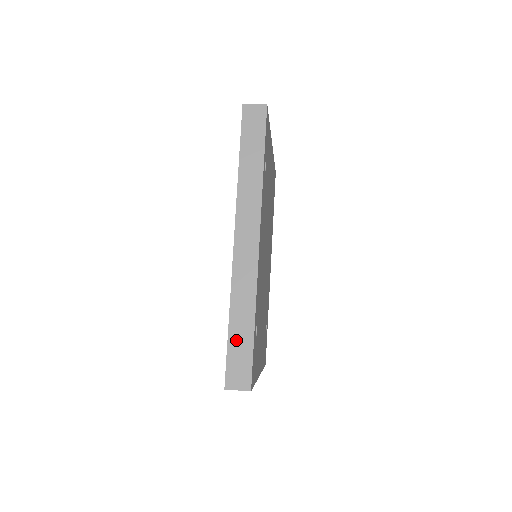
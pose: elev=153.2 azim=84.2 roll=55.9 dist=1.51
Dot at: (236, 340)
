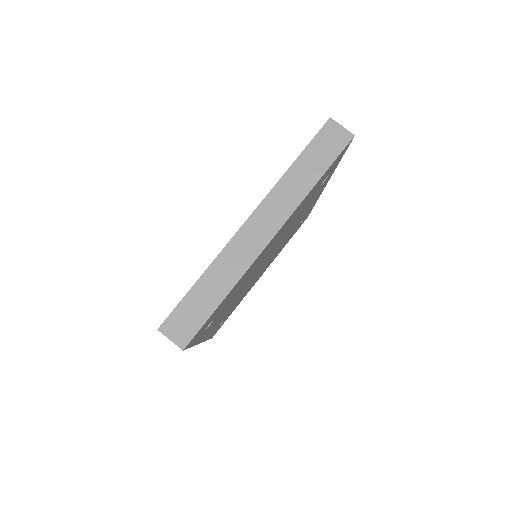
Dot at: occluded
